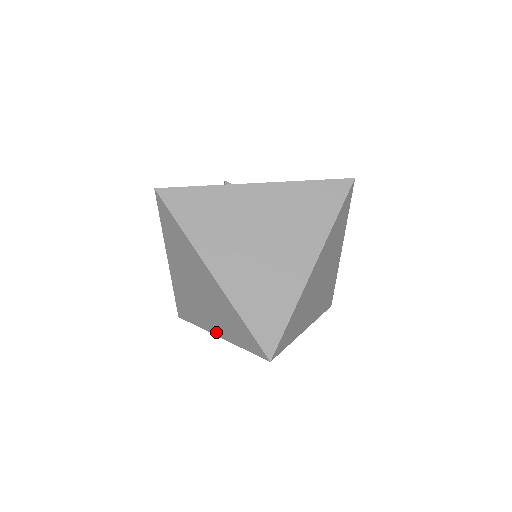
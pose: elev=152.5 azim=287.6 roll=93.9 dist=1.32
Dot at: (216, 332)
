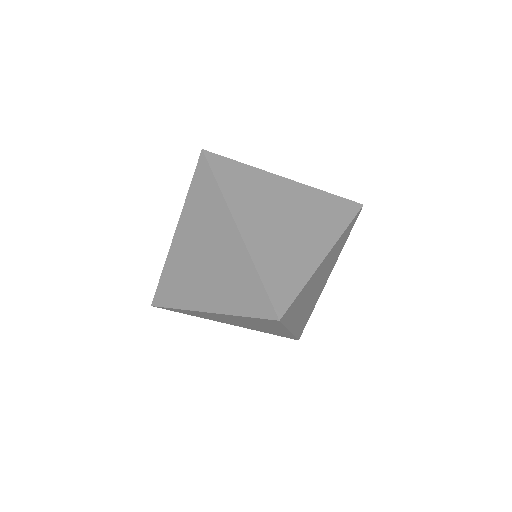
Dot at: (208, 307)
